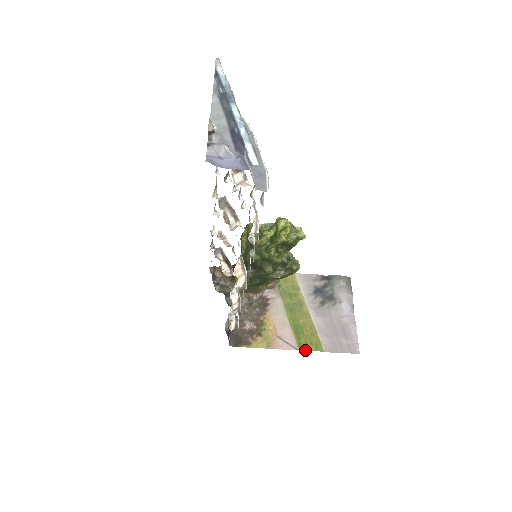
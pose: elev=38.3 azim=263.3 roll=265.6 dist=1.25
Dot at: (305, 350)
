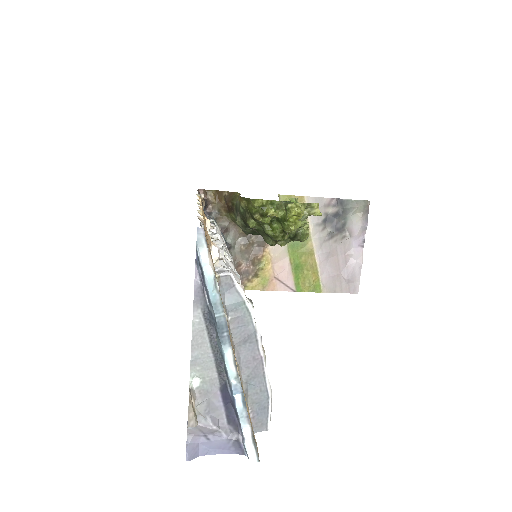
Dot at: (302, 291)
